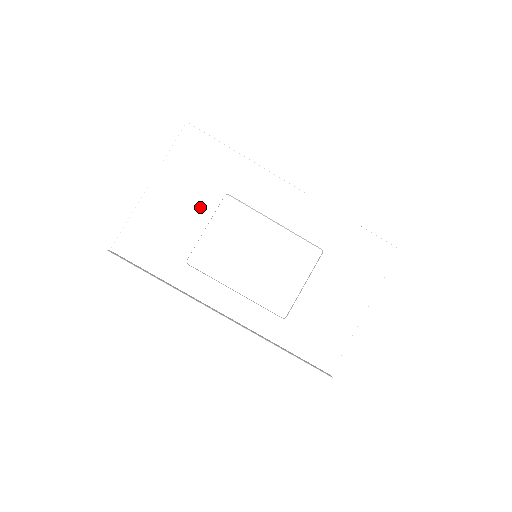
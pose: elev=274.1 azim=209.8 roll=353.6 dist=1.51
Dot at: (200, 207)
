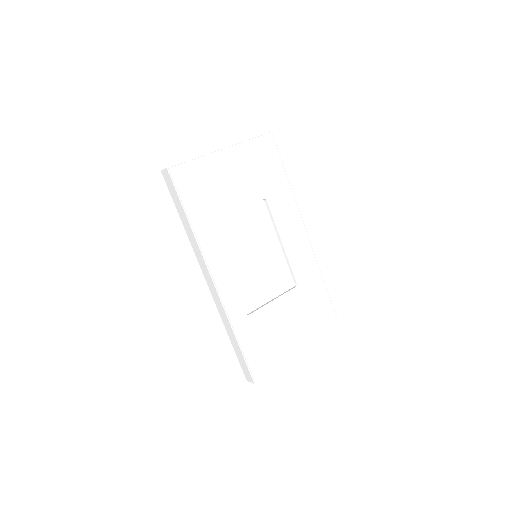
Dot at: (244, 193)
